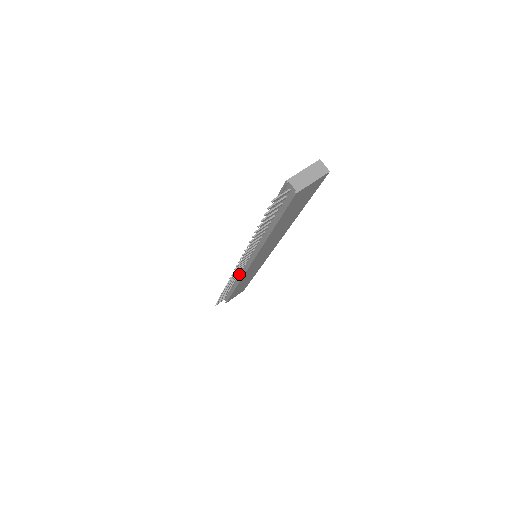
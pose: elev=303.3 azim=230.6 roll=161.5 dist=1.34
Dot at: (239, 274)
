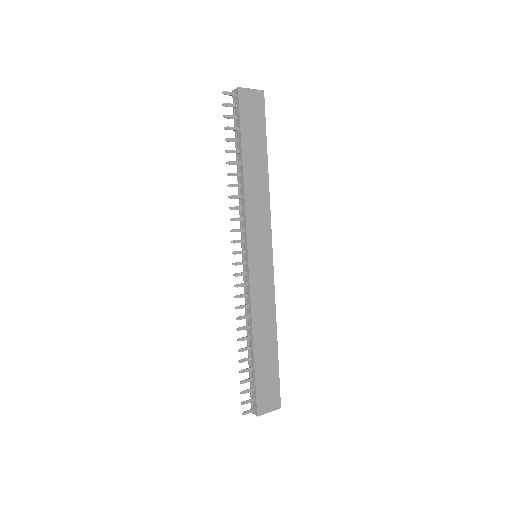
Dot at: (247, 296)
